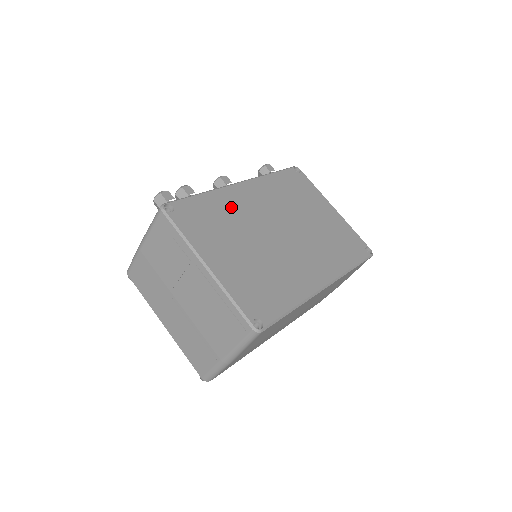
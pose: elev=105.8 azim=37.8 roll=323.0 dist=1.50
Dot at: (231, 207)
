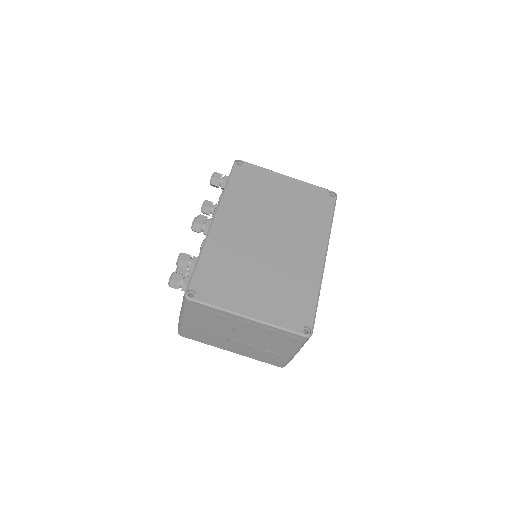
Dot at: (225, 250)
